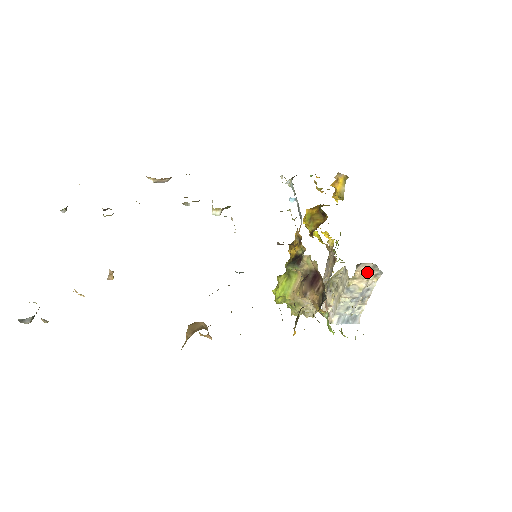
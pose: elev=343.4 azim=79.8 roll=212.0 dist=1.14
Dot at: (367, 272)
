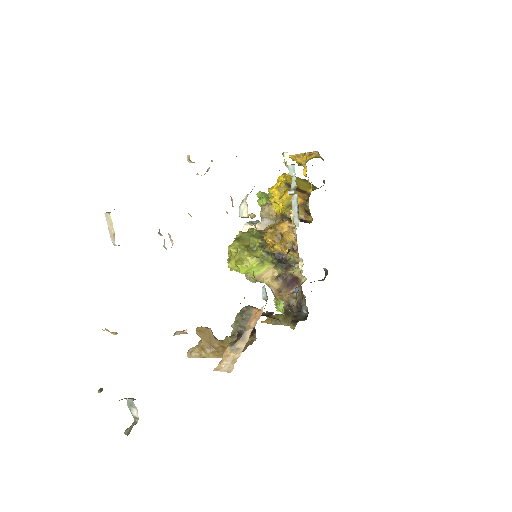
Dot at: occluded
